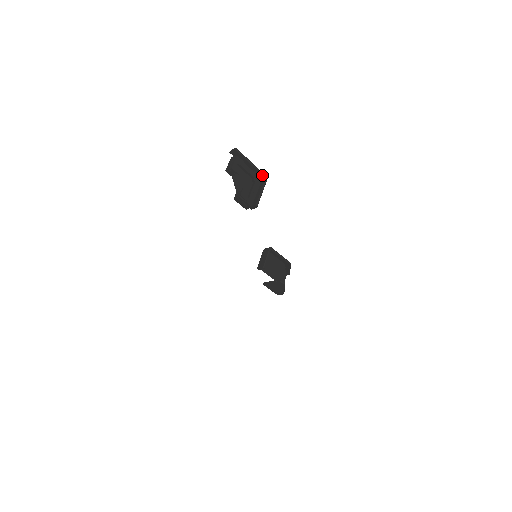
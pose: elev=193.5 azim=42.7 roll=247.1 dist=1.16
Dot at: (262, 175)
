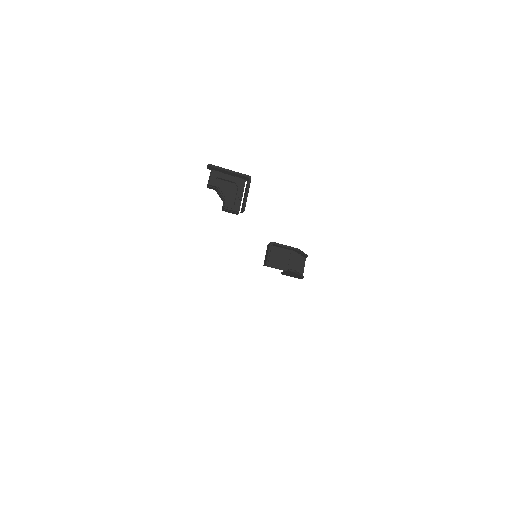
Dot at: (245, 177)
